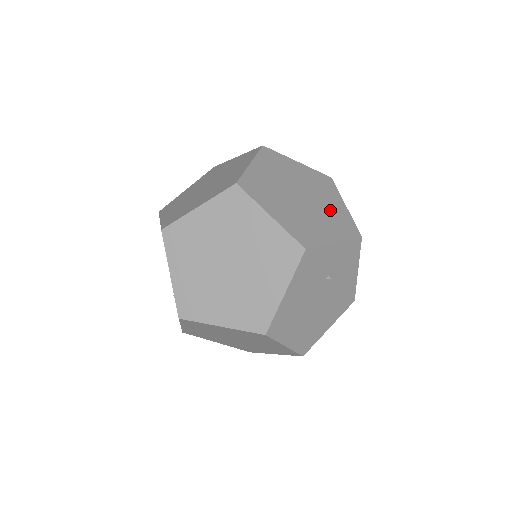
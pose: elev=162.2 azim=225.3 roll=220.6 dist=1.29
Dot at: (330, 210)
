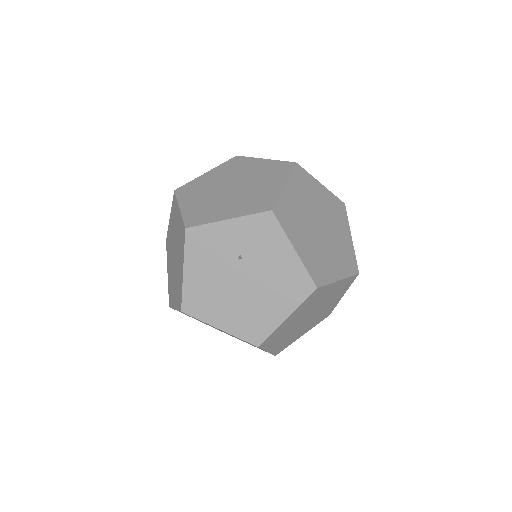
Dot at: (256, 192)
